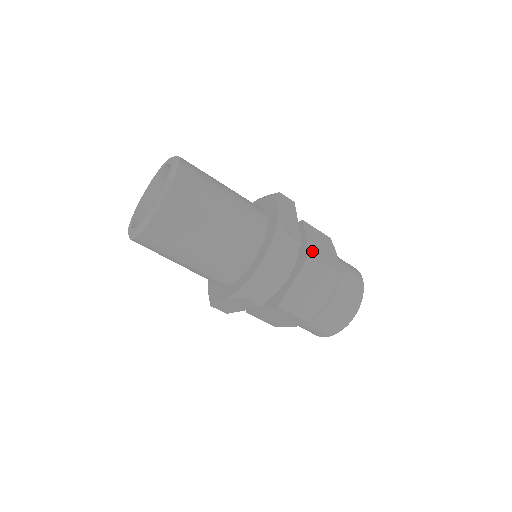
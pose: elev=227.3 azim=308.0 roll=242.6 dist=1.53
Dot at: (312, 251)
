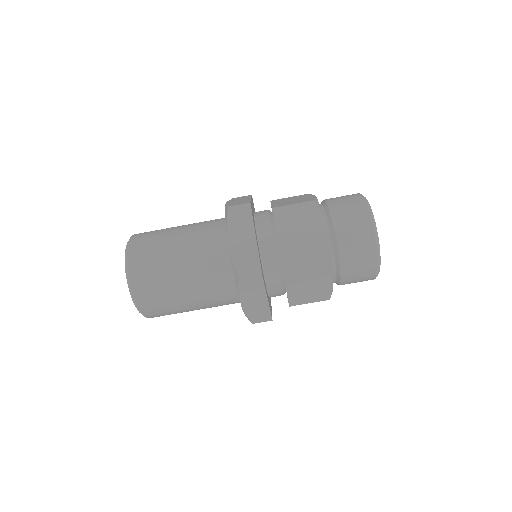
Dot at: occluded
